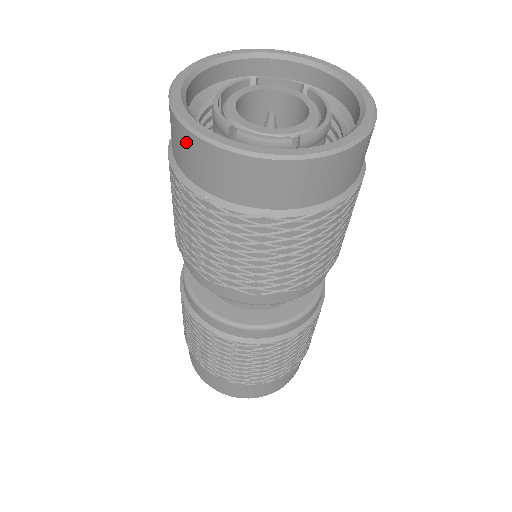
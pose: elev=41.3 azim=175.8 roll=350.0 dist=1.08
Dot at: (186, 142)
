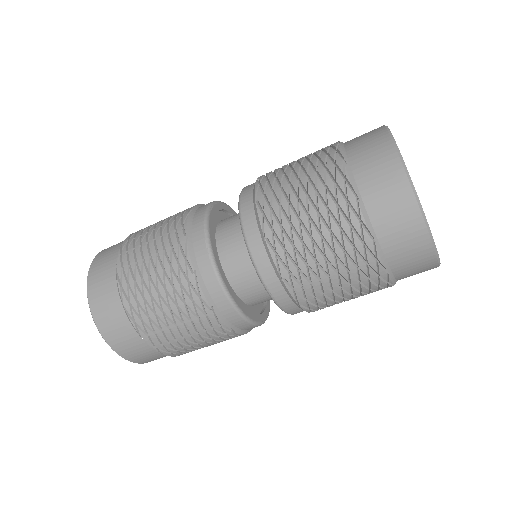
Dot at: (401, 198)
